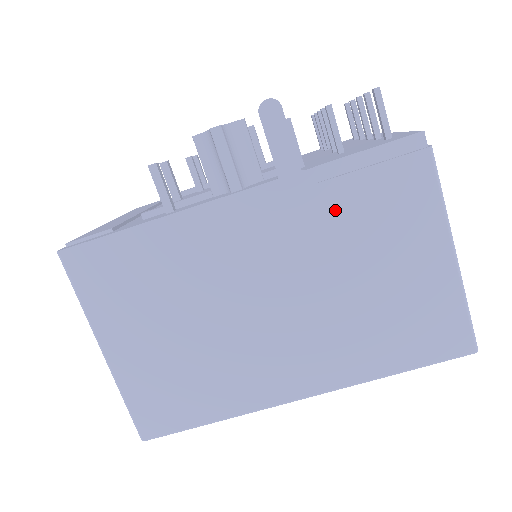
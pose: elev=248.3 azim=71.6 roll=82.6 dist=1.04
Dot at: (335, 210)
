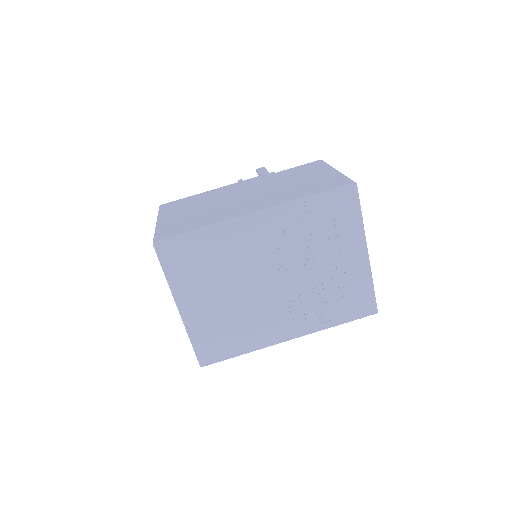
Dot at: (282, 175)
